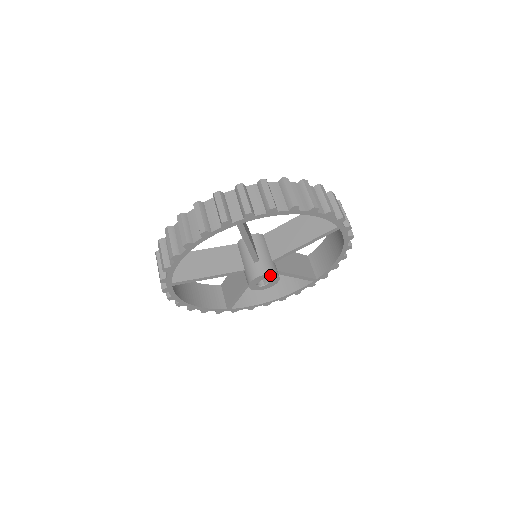
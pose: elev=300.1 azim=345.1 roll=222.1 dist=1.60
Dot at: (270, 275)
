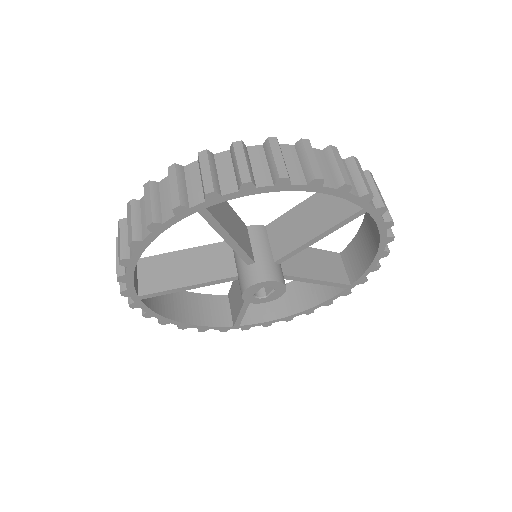
Dot at: (269, 282)
